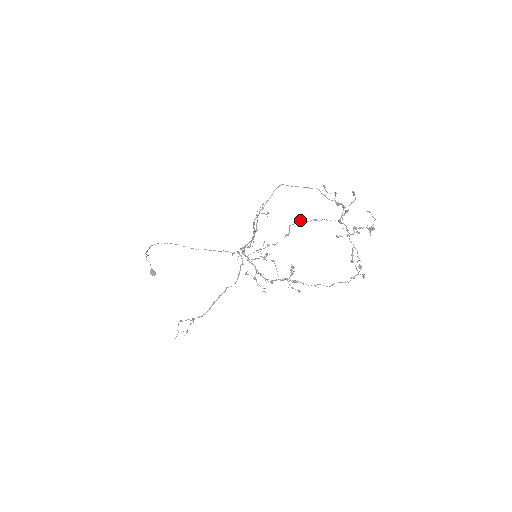
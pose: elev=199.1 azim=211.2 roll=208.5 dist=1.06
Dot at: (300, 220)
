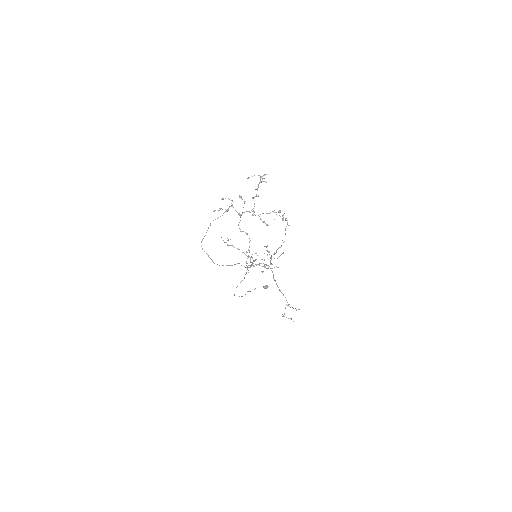
Dot at: (238, 224)
